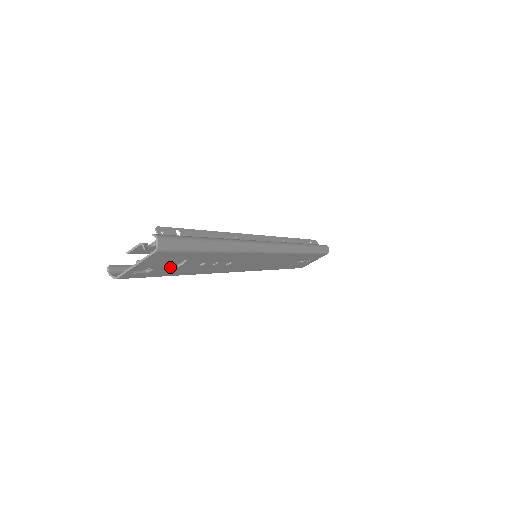
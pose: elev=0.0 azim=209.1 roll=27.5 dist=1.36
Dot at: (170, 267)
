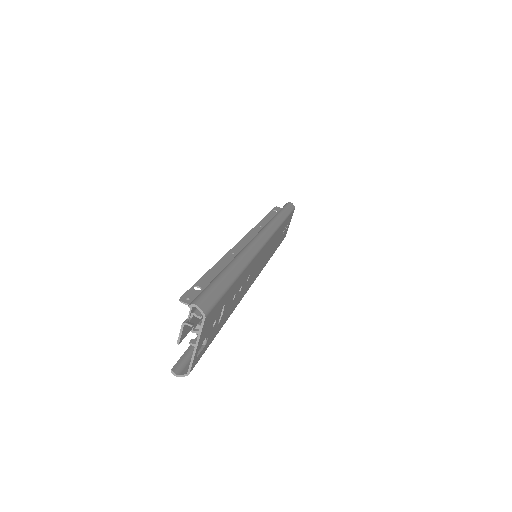
Dot at: (217, 323)
